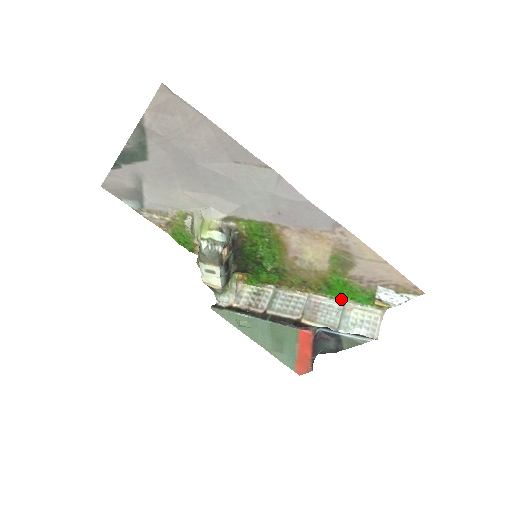
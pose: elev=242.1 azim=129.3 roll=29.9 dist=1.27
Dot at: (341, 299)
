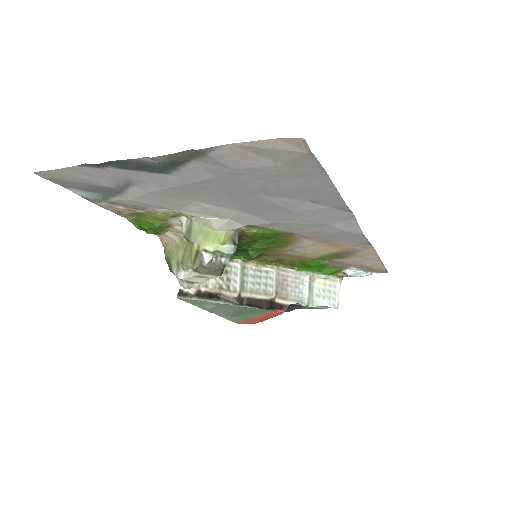
Dot at: (307, 271)
